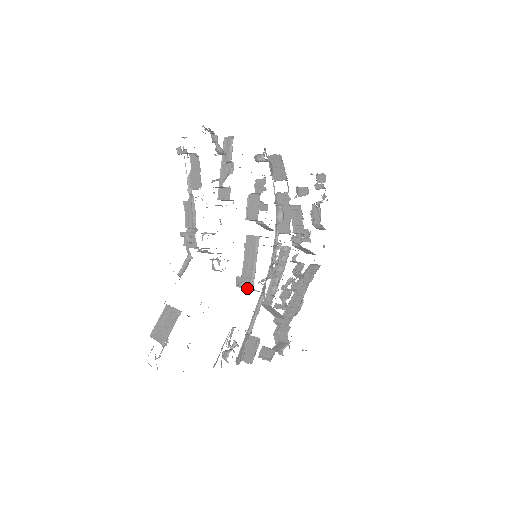
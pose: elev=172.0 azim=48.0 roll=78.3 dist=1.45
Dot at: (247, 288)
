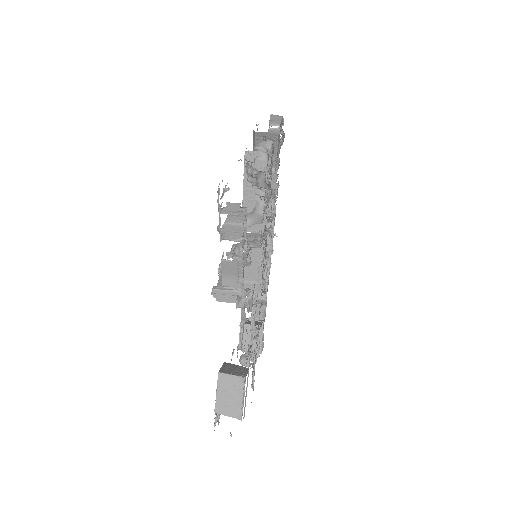
Dot at: occluded
